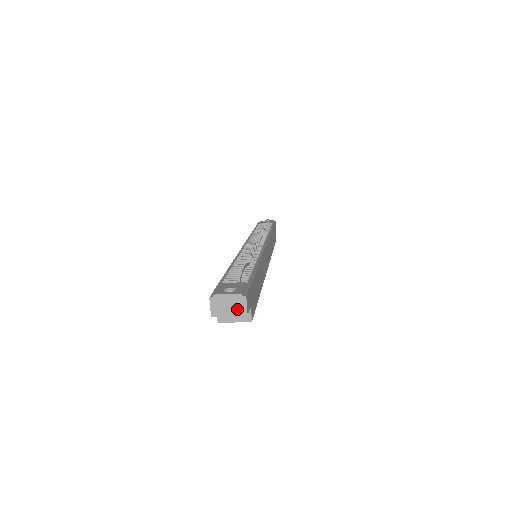
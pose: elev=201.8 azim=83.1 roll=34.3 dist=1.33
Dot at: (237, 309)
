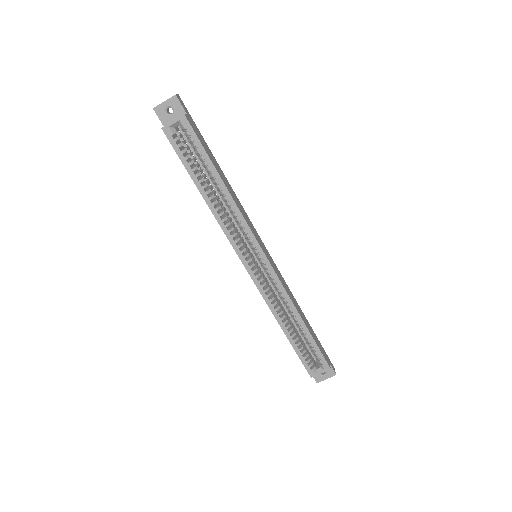
Dot at: (170, 98)
